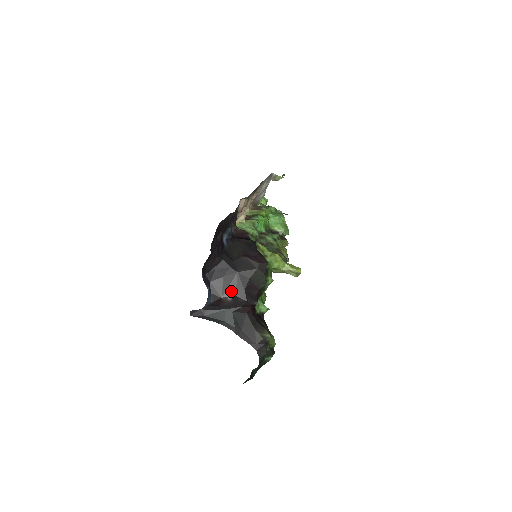
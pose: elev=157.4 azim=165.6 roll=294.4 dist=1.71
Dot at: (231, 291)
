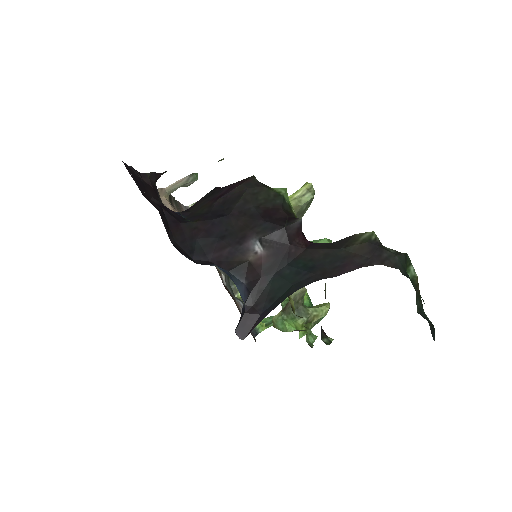
Dot at: (250, 240)
